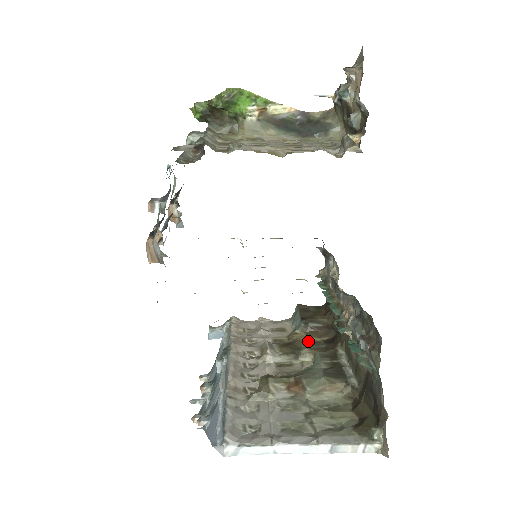
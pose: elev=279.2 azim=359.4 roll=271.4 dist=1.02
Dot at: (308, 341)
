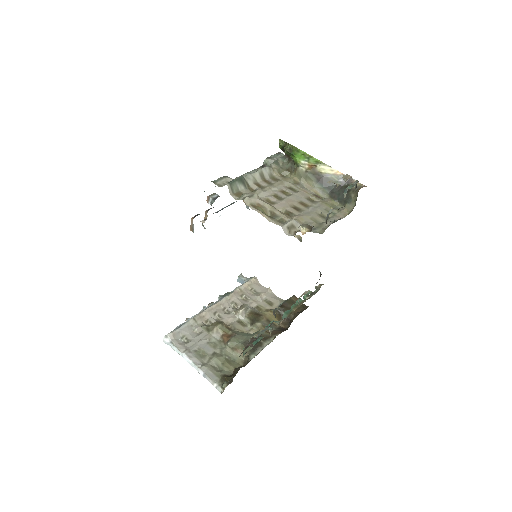
Dot at: (270, 320)
